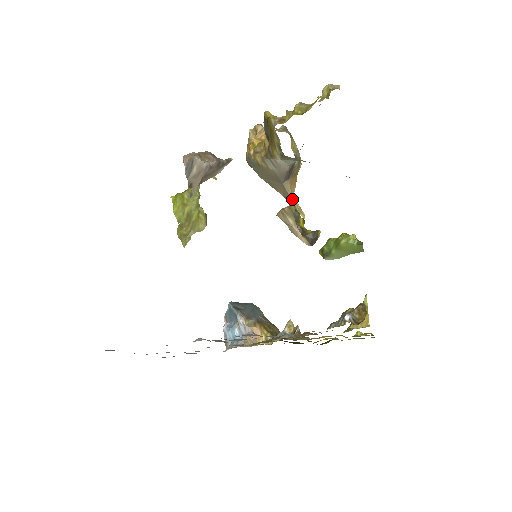
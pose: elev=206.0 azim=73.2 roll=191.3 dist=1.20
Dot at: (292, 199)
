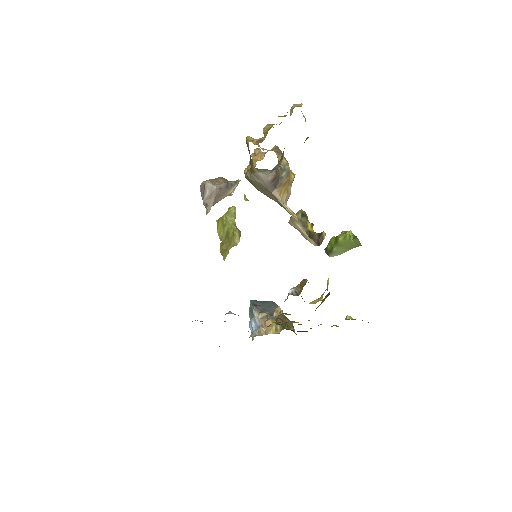
Dot at: (283, 205)
